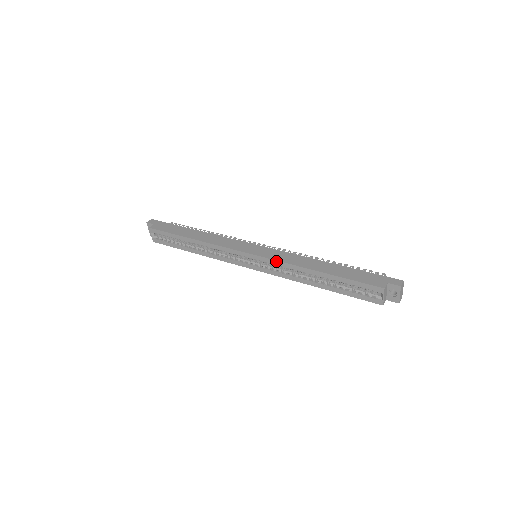
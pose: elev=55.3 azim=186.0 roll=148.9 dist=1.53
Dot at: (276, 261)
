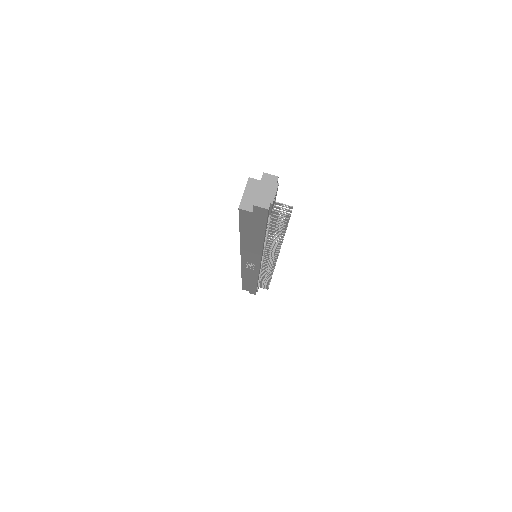
Dot at: occluded
